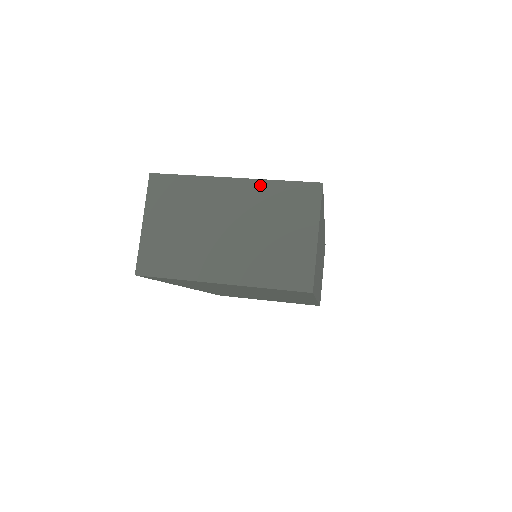
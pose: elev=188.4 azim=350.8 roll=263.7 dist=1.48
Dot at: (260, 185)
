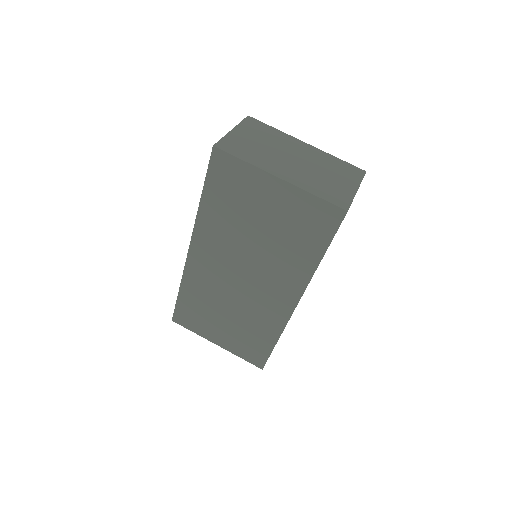
Dot at: (324, 153)
